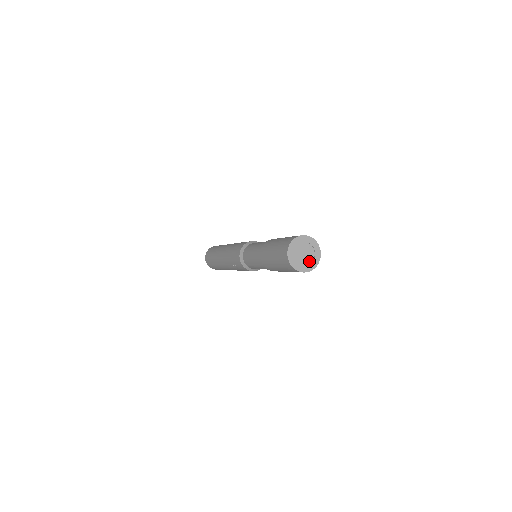
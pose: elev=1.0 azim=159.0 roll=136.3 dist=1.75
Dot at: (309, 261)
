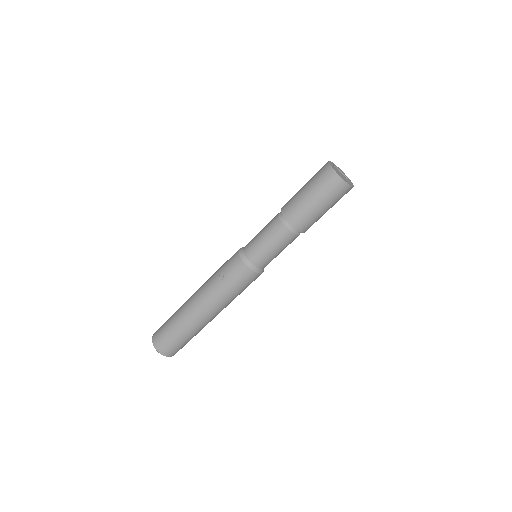
Dot at: (345, 180)
